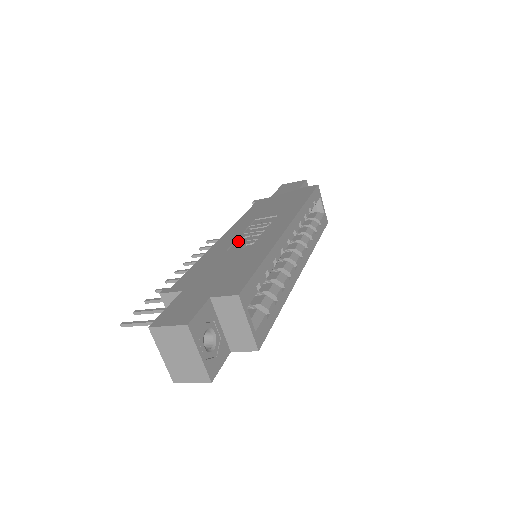
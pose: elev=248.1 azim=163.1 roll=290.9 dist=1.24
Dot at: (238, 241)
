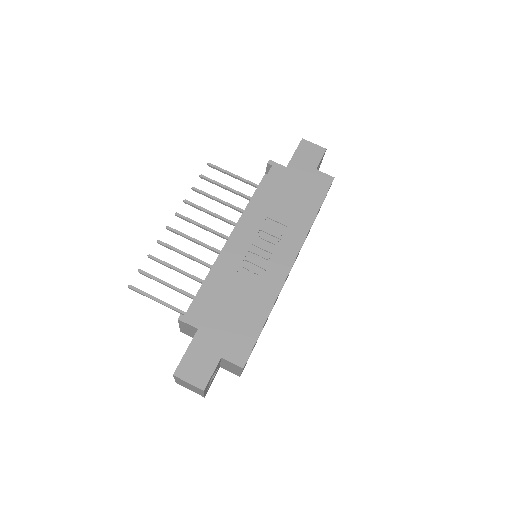
Dot at: (248, 260)
